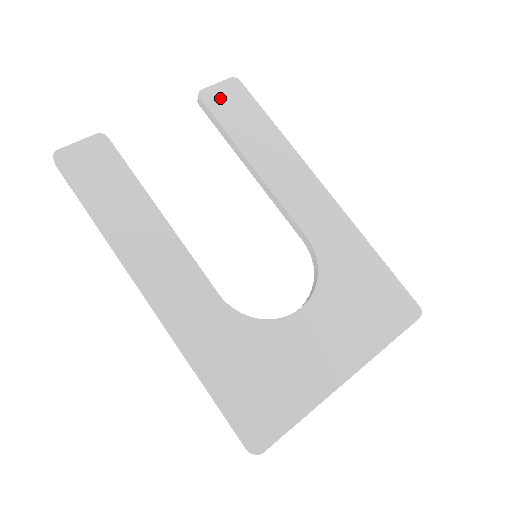
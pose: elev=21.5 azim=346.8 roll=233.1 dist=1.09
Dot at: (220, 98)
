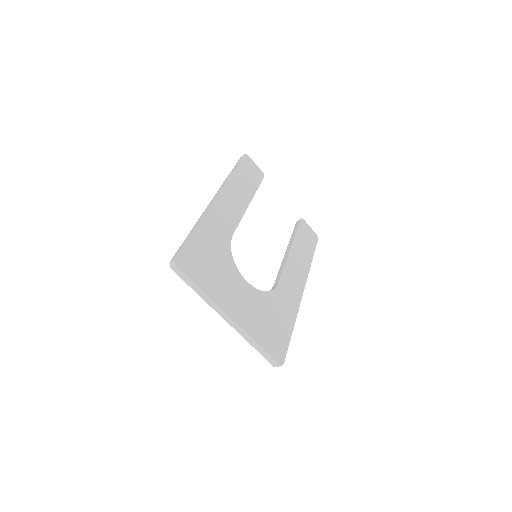
Dot at: (306, 229)
